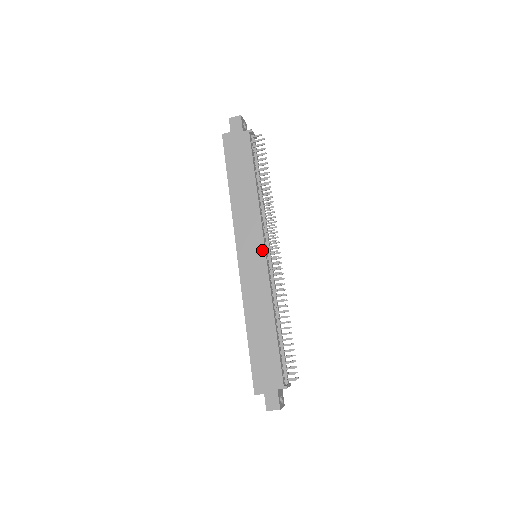
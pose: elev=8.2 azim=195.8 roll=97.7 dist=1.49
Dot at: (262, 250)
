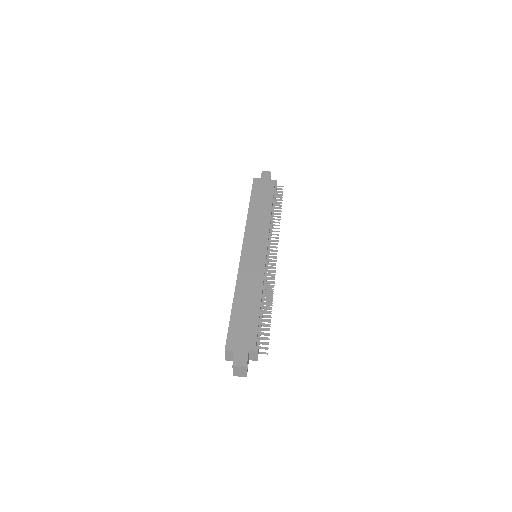
Dot at: (264, 249)
